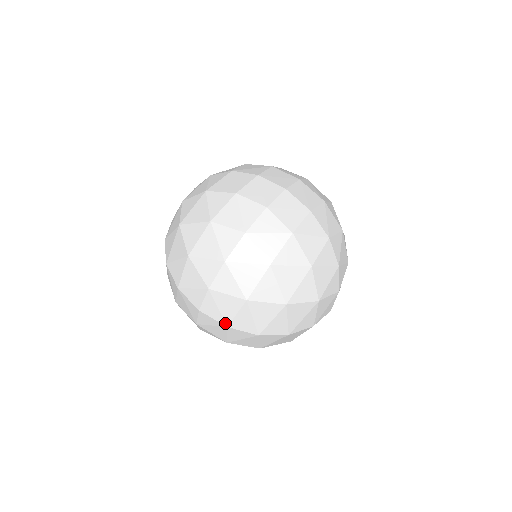
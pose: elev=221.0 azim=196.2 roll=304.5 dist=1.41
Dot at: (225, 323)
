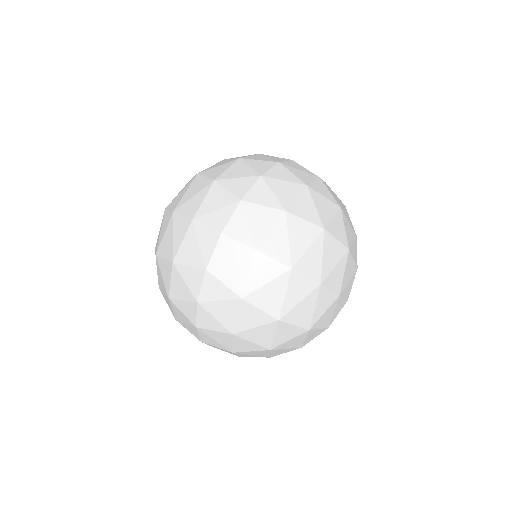
Dot at: (254, 245)
